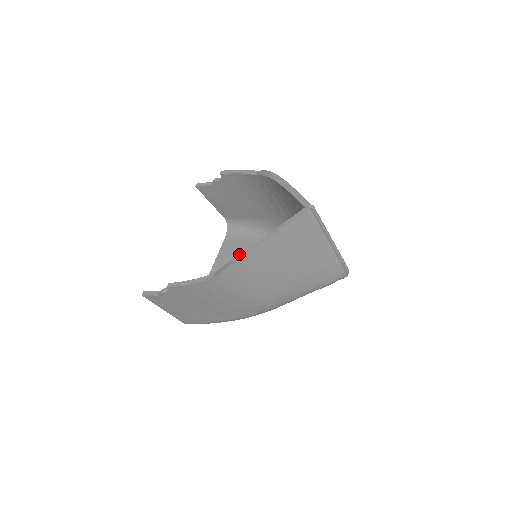
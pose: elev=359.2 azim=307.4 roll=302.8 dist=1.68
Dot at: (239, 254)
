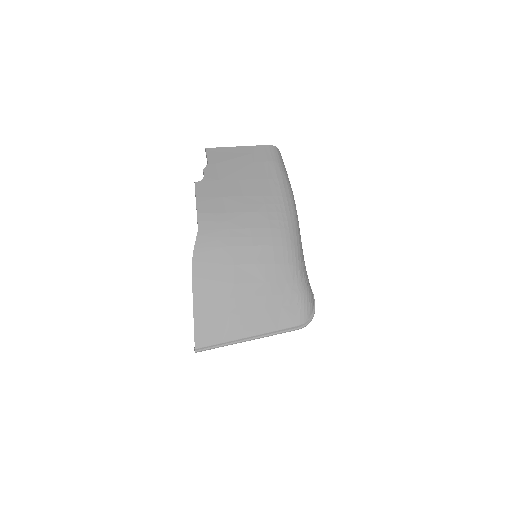
Dot at: occluded
